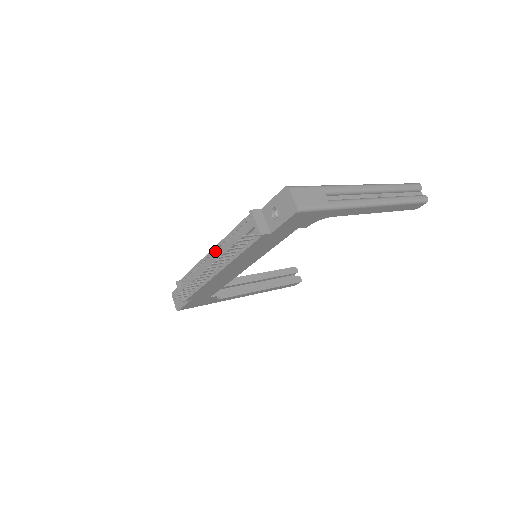
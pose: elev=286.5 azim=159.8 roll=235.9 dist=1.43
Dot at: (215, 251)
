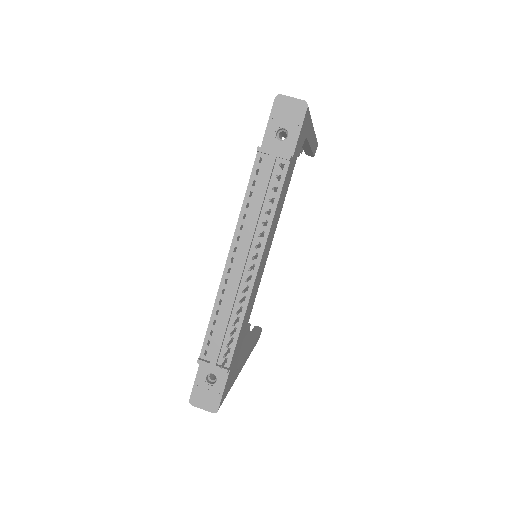
Dot at: (234, 252)
